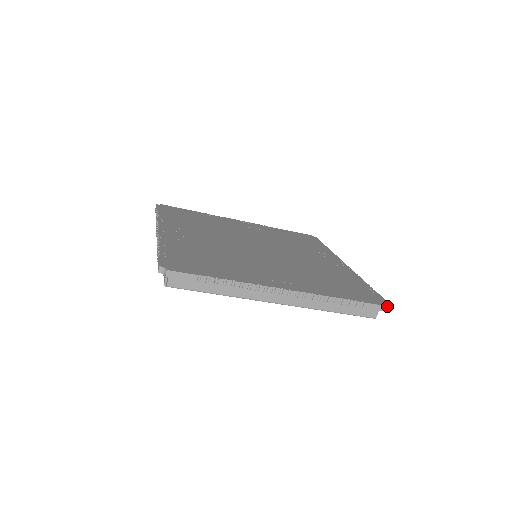
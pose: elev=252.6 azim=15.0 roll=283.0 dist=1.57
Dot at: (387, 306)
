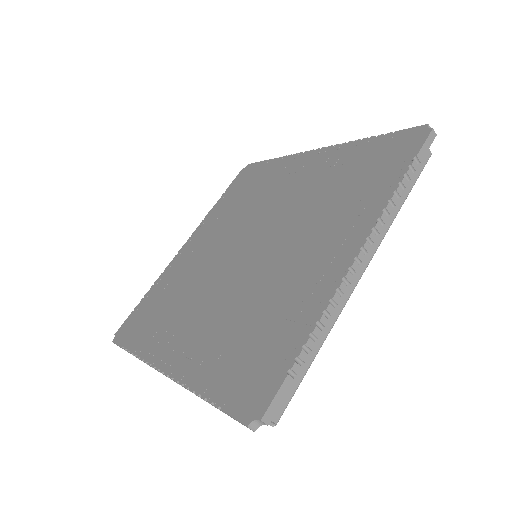
Dot at: (246, 425)
